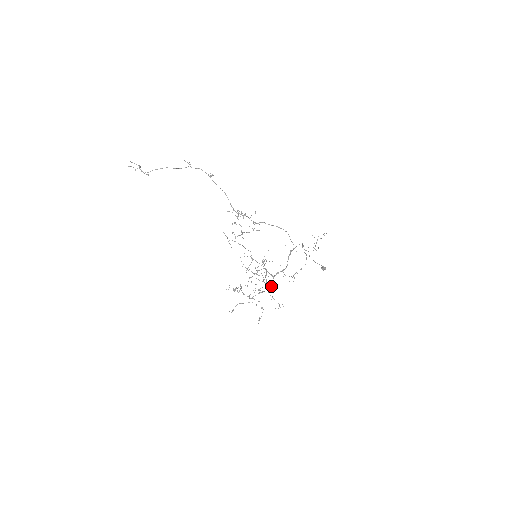
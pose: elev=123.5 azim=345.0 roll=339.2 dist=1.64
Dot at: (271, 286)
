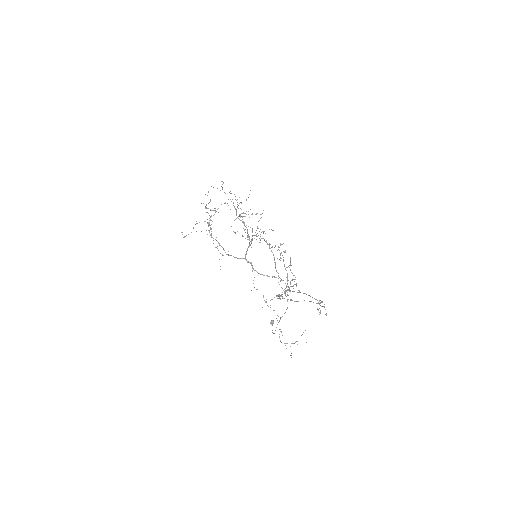
Dot at: (234, 257)
